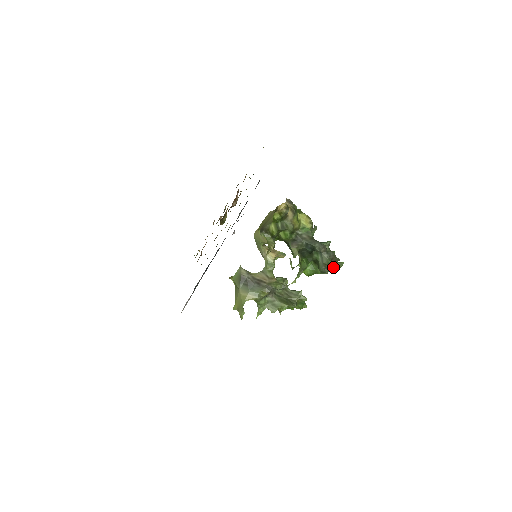
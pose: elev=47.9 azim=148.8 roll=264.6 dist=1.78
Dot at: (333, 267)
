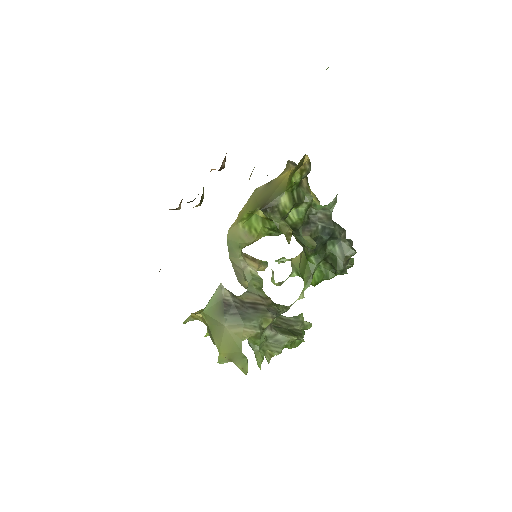
Dot at: occluded
